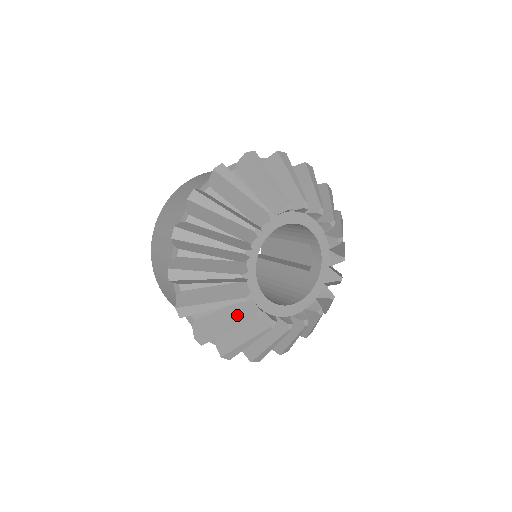
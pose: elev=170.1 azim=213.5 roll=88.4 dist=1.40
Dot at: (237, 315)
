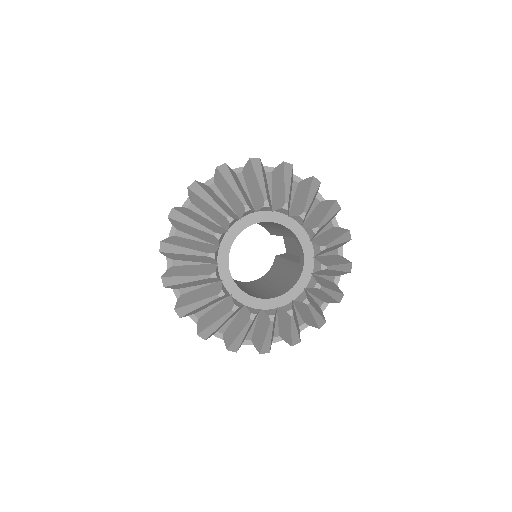
Dot at: (221, 311)
